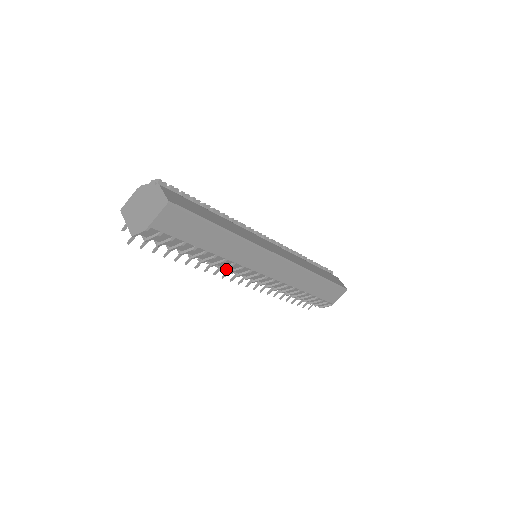
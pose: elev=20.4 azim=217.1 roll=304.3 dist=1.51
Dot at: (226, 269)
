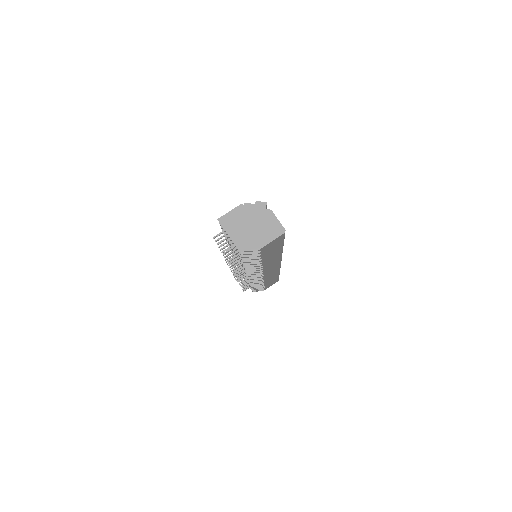
Dot at: occluded
